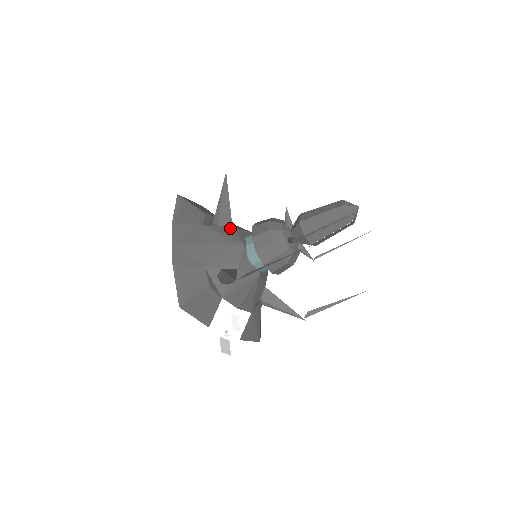
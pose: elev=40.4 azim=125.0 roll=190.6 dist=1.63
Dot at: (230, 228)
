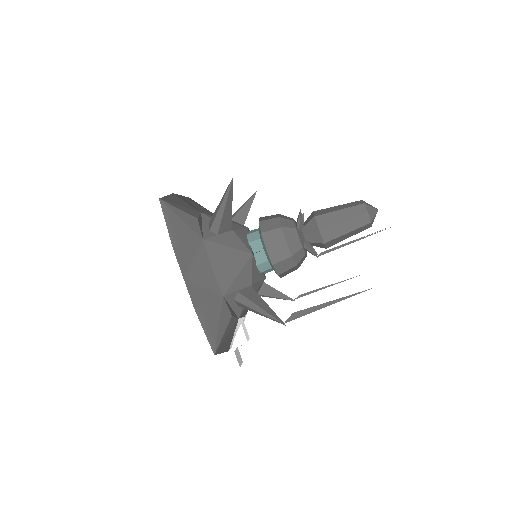
Dot at: (230, 234)
